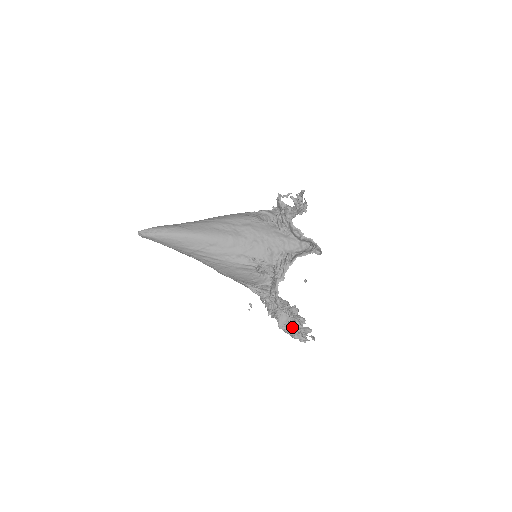
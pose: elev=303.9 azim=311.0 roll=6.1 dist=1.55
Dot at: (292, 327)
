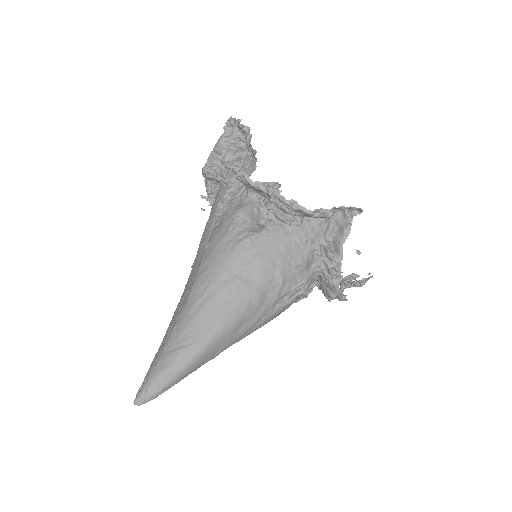
Dot at: (347, 286)
